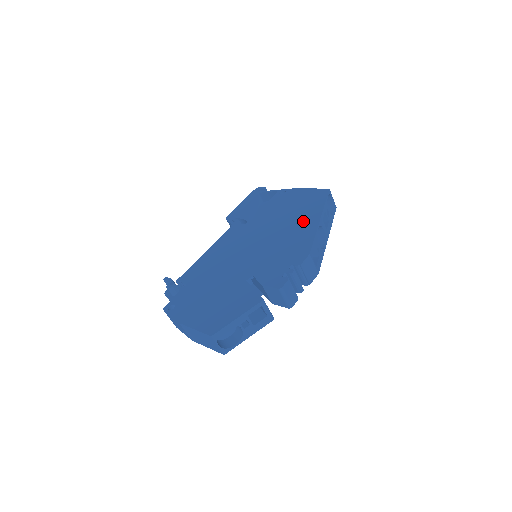
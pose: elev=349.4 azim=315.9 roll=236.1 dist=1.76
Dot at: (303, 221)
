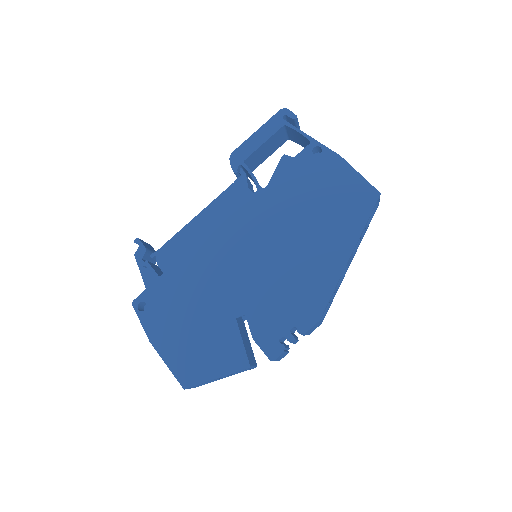
Dot at: (328, 245)
